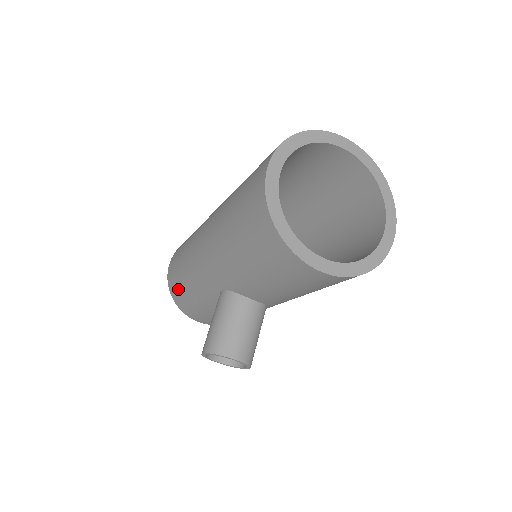
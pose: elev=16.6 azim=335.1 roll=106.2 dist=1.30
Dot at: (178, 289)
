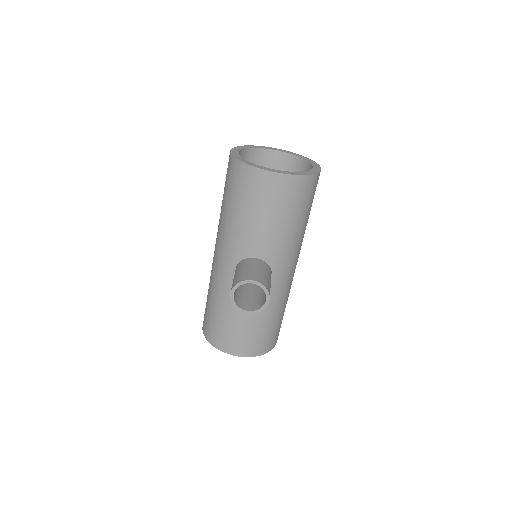
Dot at: (211, 323)
